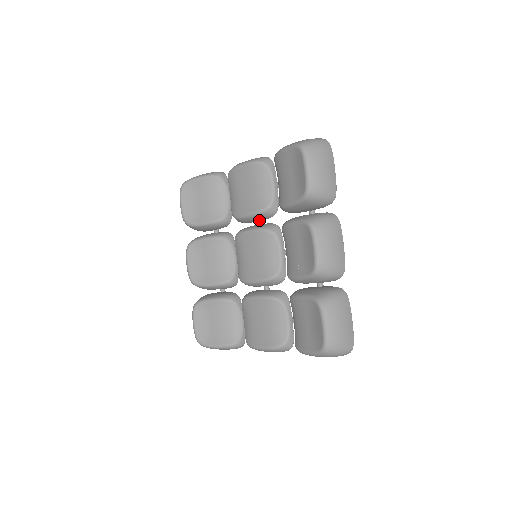
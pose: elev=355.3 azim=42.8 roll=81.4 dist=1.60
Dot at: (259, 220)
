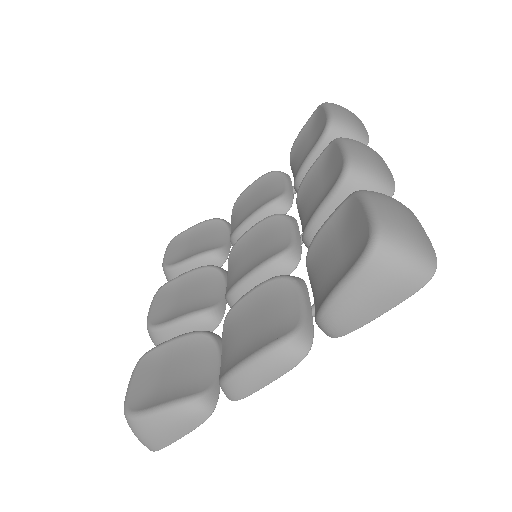
Dot at: occluded
